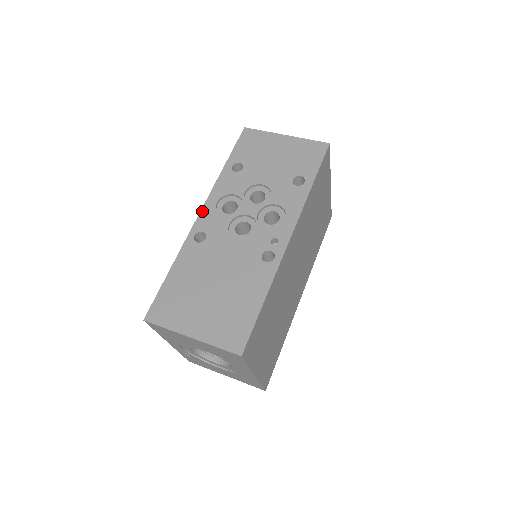
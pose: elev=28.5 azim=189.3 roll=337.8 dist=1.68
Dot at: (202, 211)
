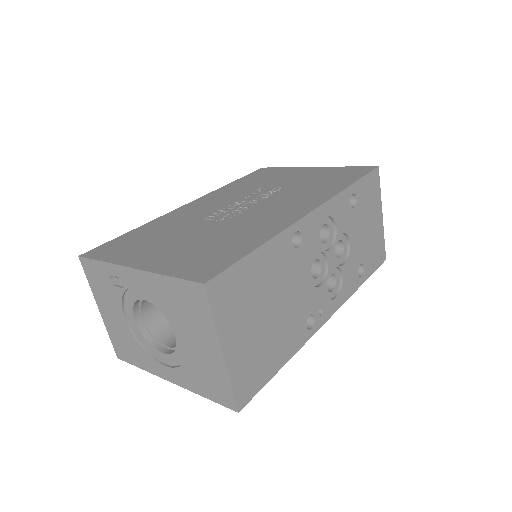
Dot at: (315, 211)
